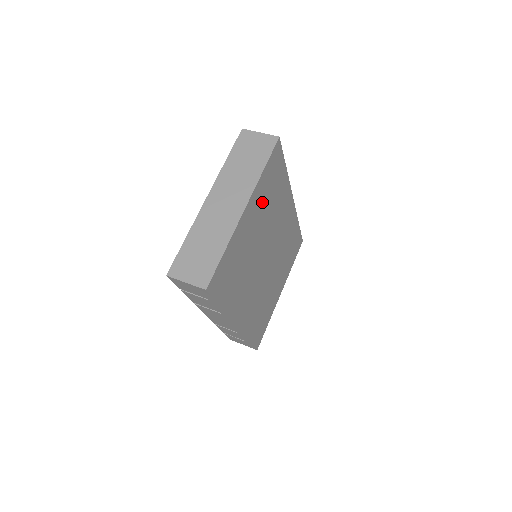
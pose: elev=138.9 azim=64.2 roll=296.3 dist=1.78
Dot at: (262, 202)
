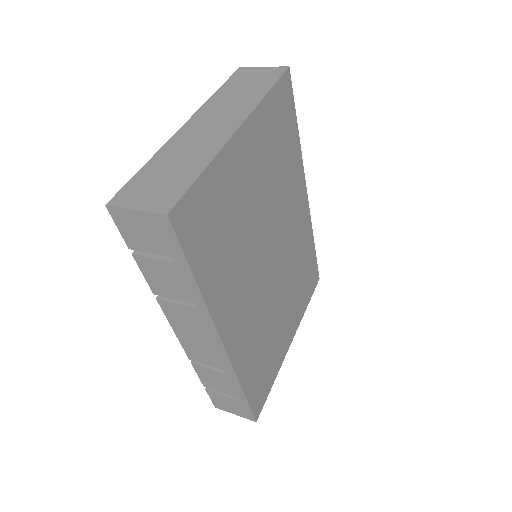
Dot at: (265, 147)
